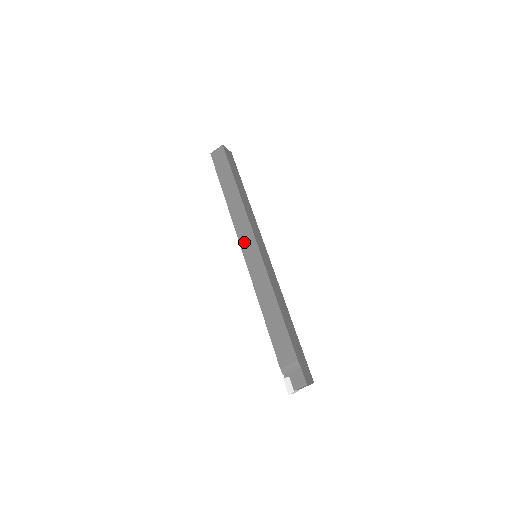
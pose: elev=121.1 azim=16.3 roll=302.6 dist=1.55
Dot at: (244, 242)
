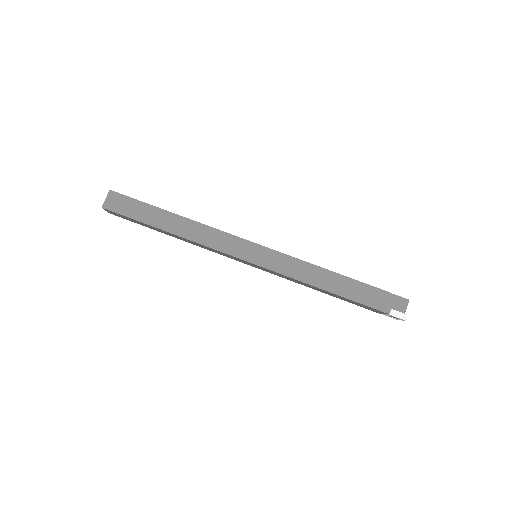
Dot at: (238, 252)
